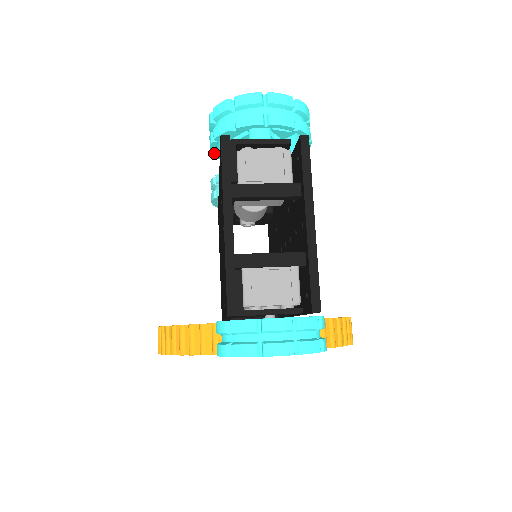
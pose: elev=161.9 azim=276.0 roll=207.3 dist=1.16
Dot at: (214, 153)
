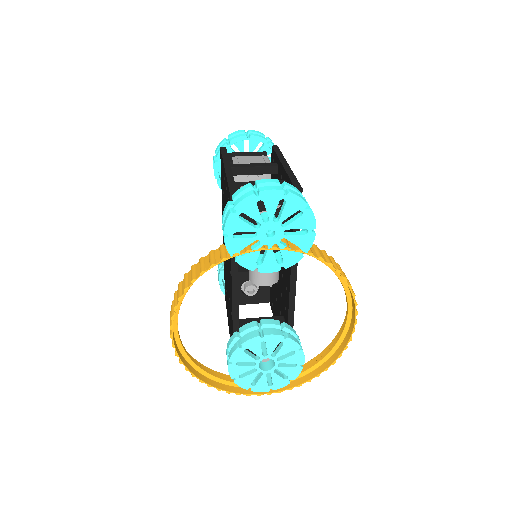
Dot at: (217, 182)
